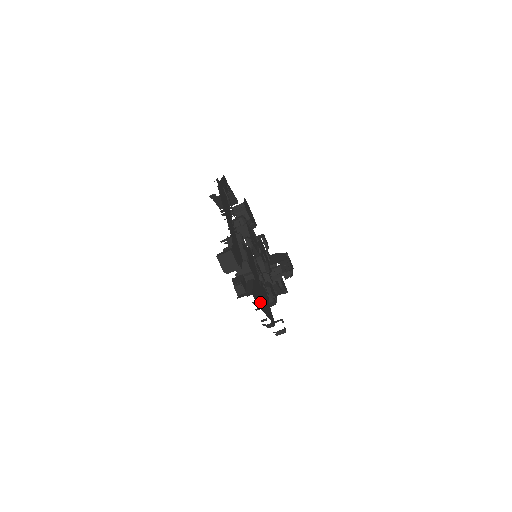
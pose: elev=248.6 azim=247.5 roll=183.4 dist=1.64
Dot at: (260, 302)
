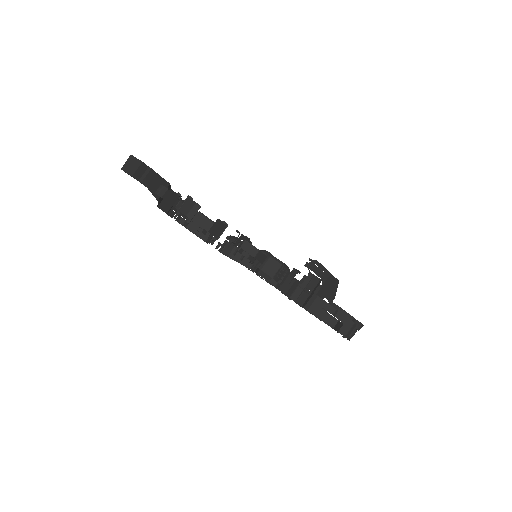
Dot at: occluded
